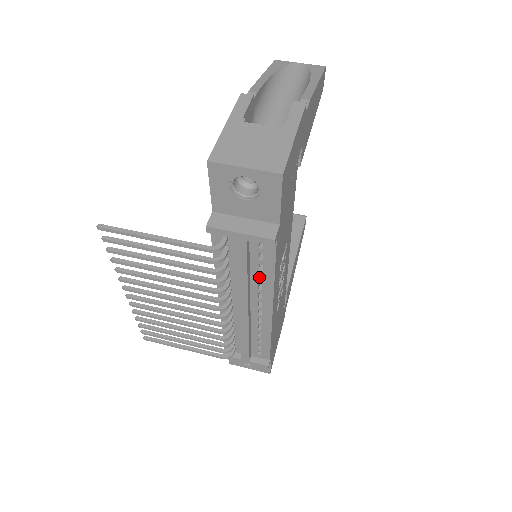
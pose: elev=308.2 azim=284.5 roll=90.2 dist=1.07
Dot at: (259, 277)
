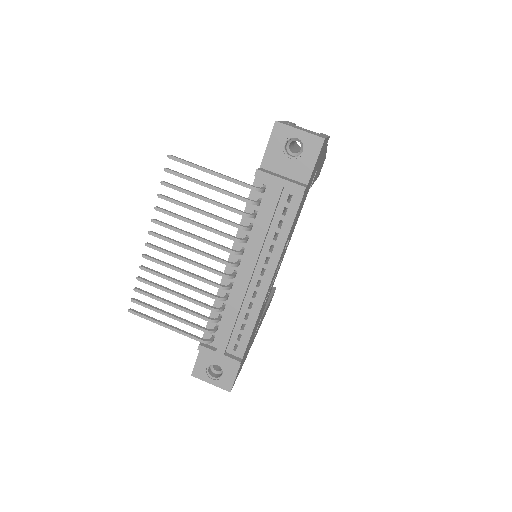
Dot at: (273, 239)
